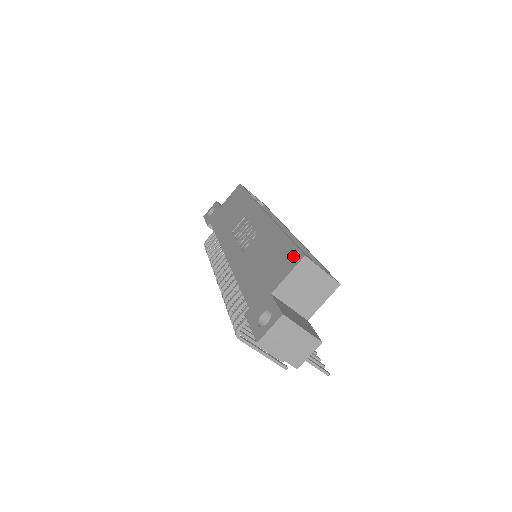
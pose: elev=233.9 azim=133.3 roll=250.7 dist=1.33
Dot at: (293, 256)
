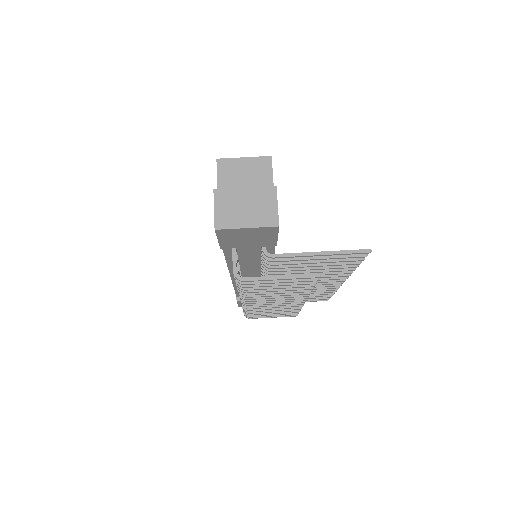
Dot at: occluded
